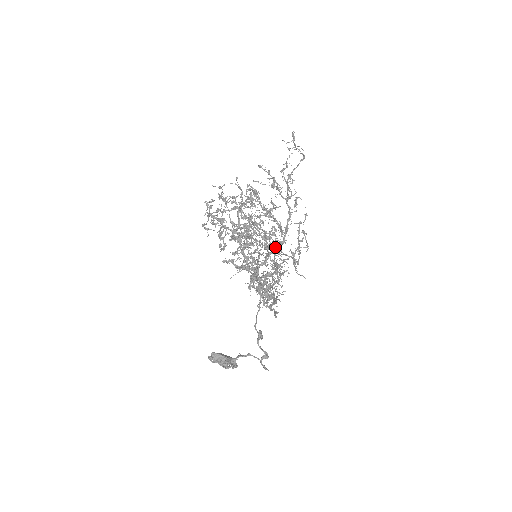
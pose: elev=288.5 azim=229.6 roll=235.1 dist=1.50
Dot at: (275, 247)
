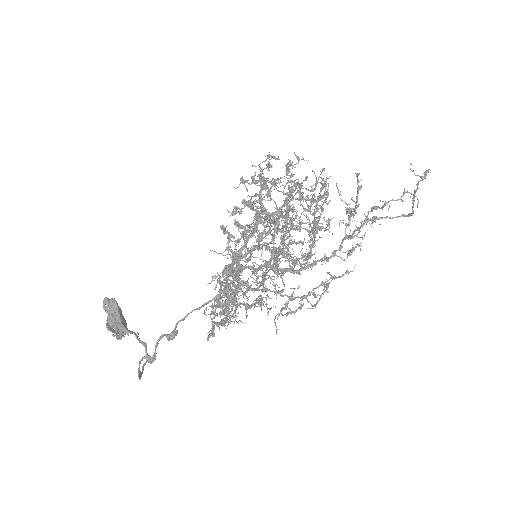
Dot at: (279, 253)
